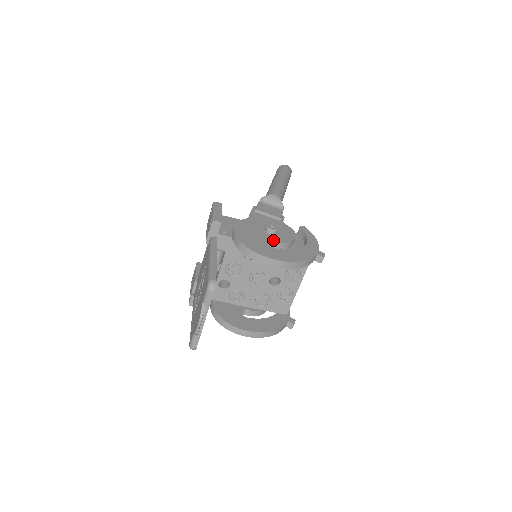
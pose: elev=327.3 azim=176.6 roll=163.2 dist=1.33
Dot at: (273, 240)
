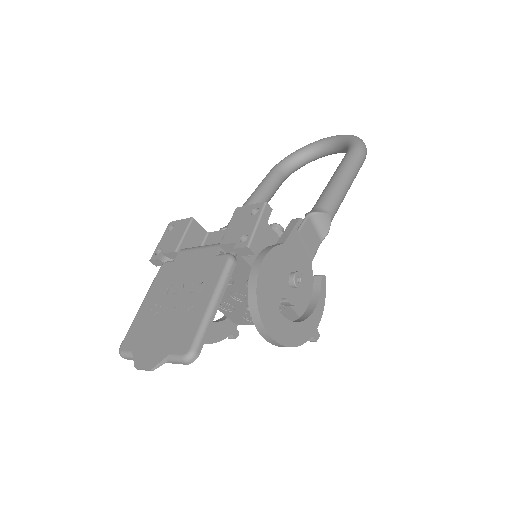
Dot at: (288, 298)
